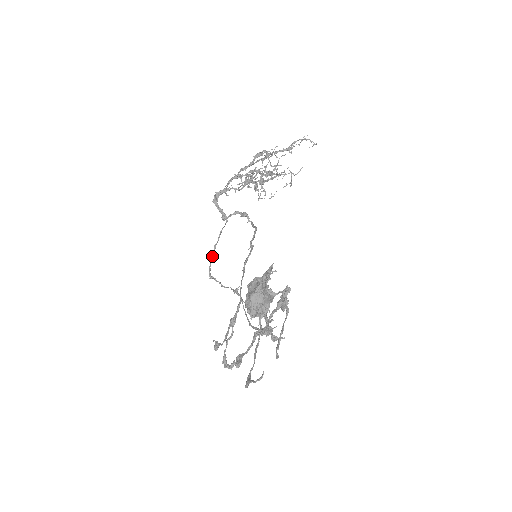
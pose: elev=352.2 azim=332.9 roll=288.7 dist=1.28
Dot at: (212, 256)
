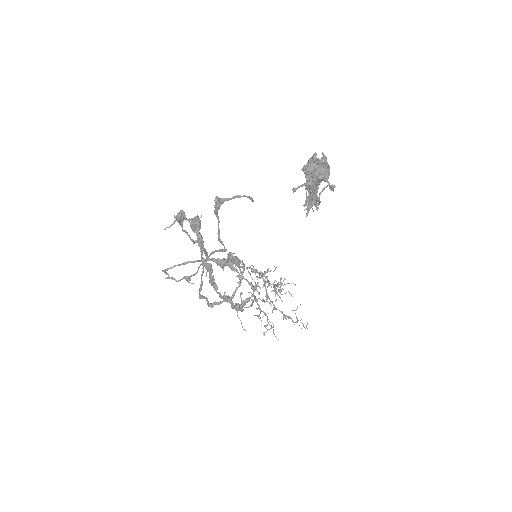
Dot at: (191, 261)
